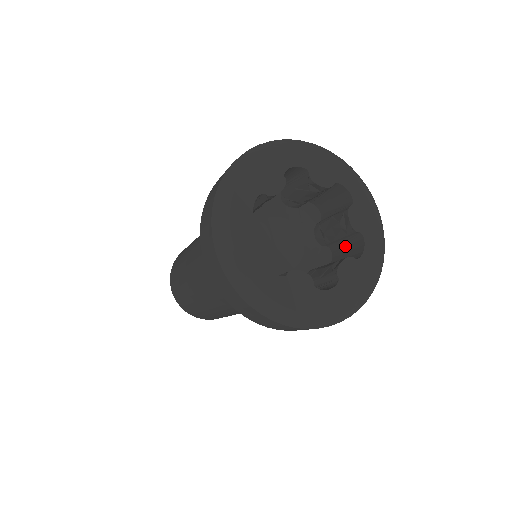
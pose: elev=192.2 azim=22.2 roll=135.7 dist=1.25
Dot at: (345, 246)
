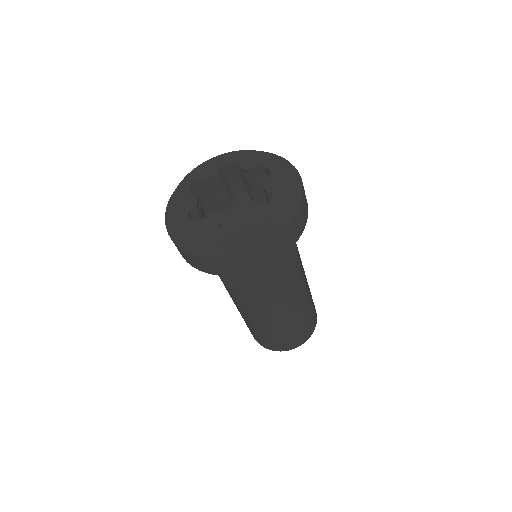
Dot at: occluded
